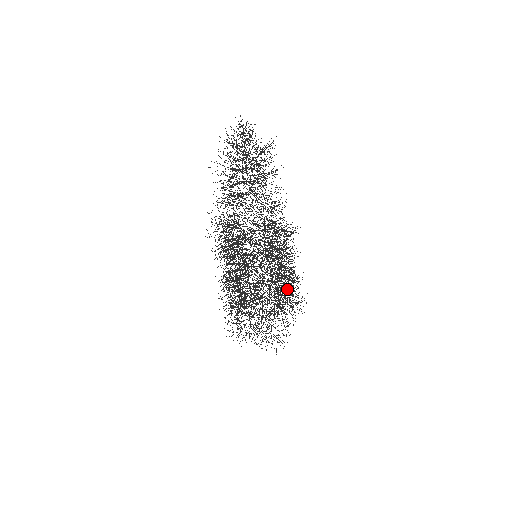
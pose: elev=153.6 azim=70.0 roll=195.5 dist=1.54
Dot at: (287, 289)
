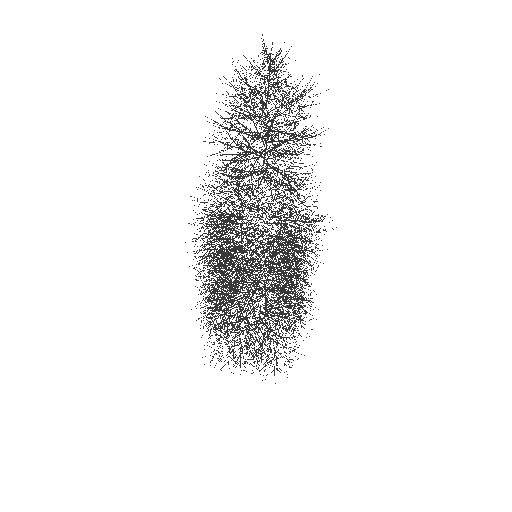
Dot at: (299, 294)
